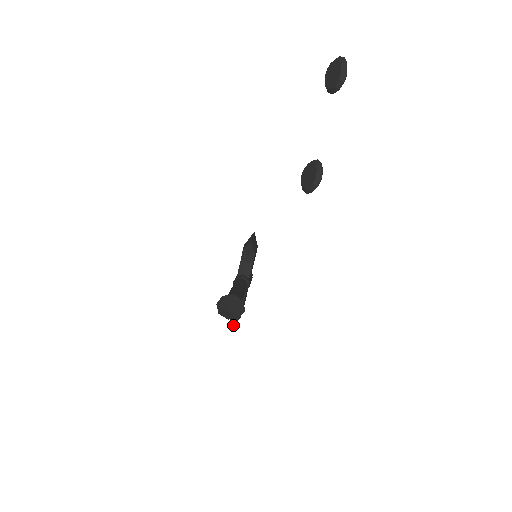
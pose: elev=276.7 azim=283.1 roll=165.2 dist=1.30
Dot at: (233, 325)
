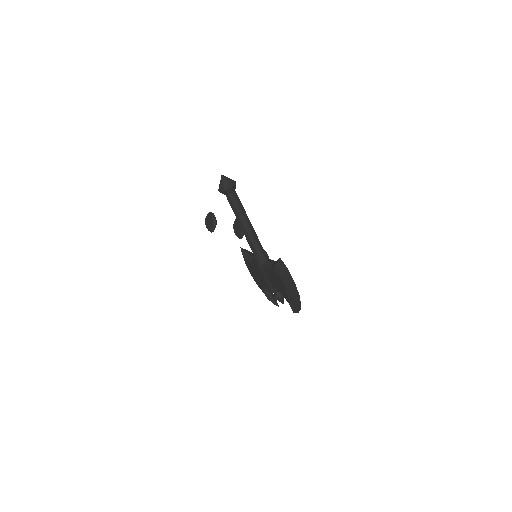
Dot at: (282, 261)
